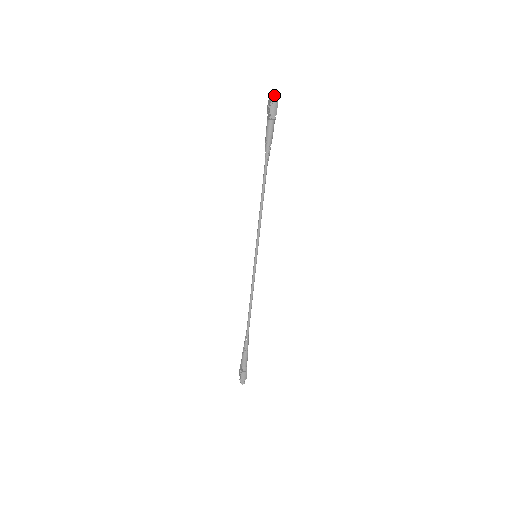
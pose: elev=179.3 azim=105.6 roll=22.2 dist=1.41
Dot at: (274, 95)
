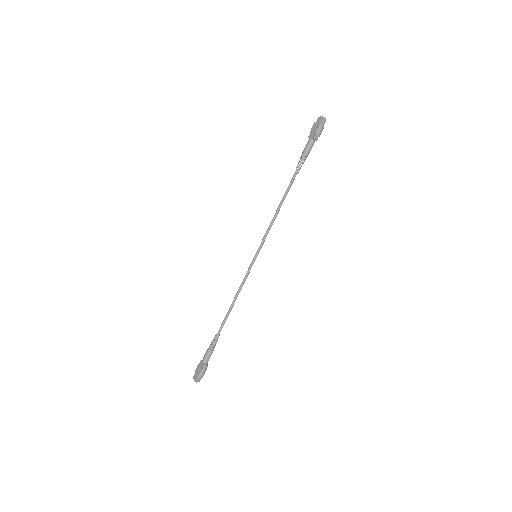
Dot at: (324, 120)
